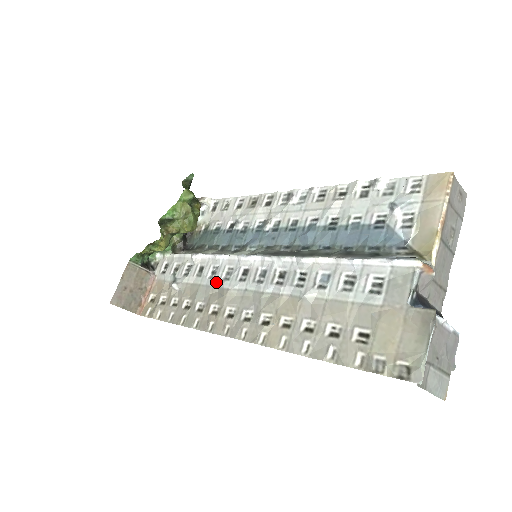
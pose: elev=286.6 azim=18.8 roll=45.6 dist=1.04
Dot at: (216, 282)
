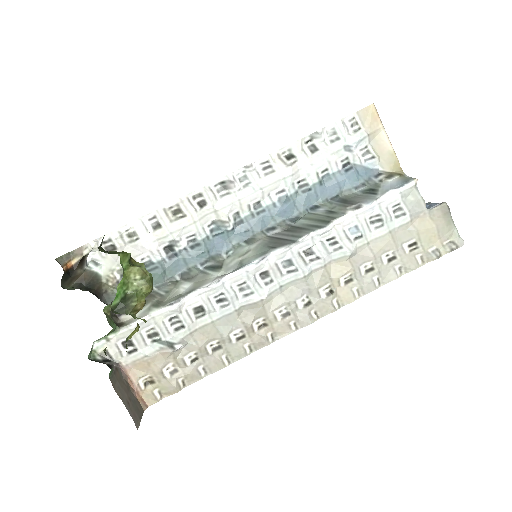
Dot at: (236, 305)
